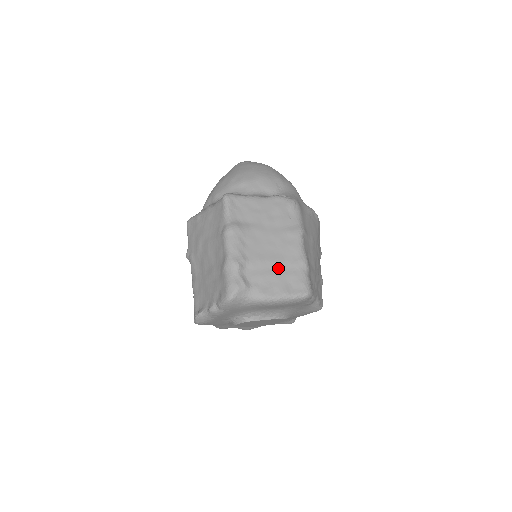
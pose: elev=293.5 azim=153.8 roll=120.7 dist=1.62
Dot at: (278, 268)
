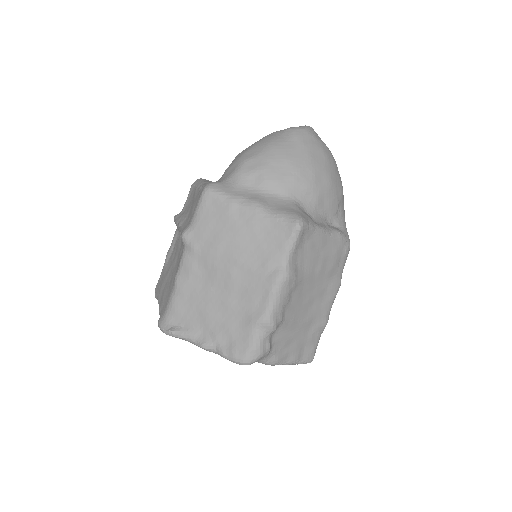
Dot at: (303, 330)
